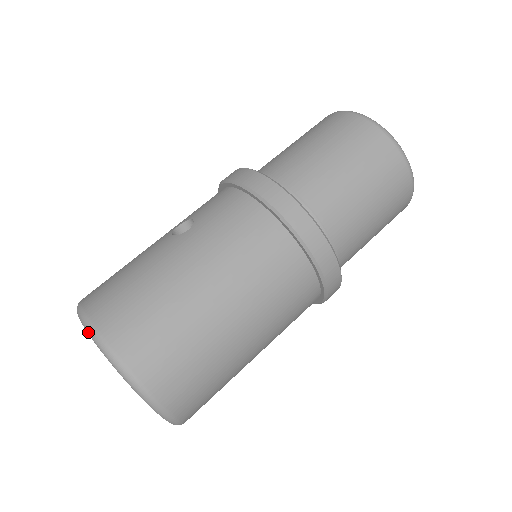
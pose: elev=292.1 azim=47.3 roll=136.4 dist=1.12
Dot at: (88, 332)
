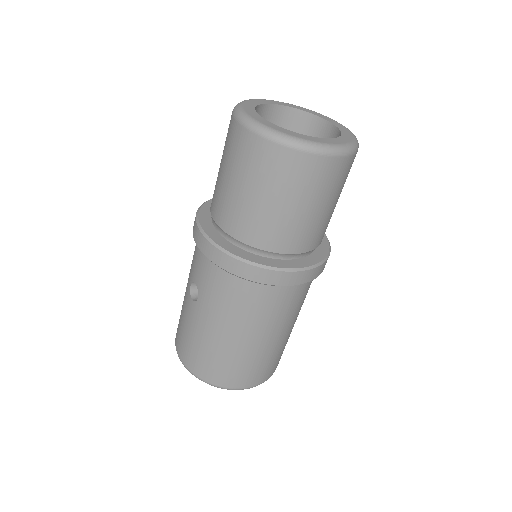
Dot at: (192, 374)
